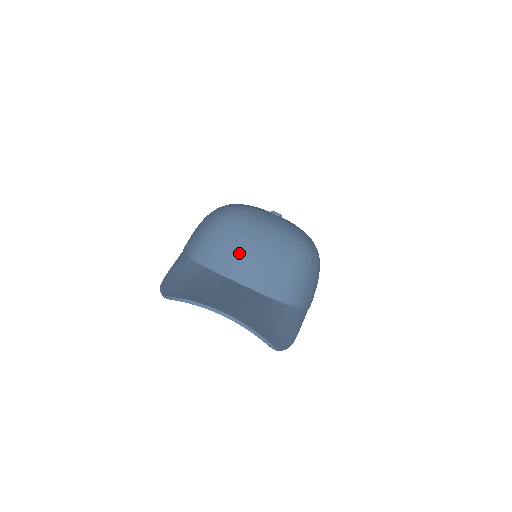
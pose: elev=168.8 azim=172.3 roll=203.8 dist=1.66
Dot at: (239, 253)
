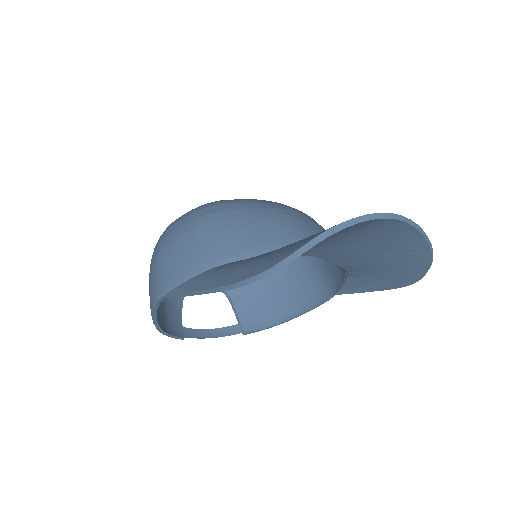
Dot at: (273, 221)
